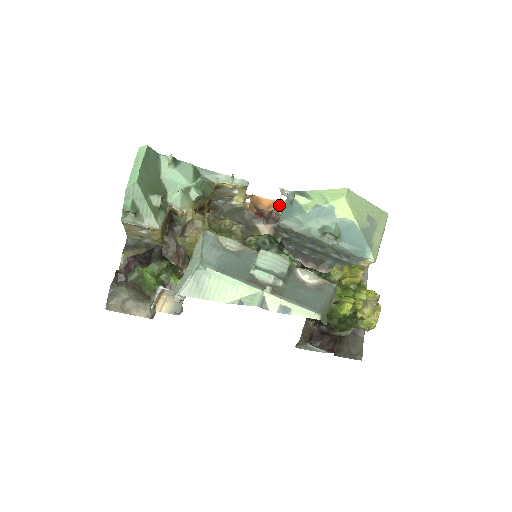
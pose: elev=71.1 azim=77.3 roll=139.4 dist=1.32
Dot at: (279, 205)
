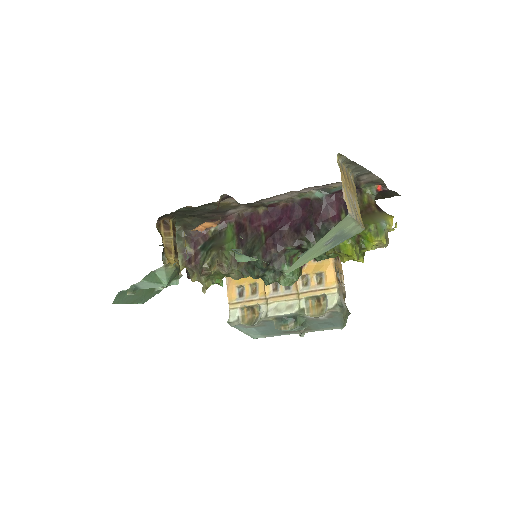
Dot at: (220, 218)
